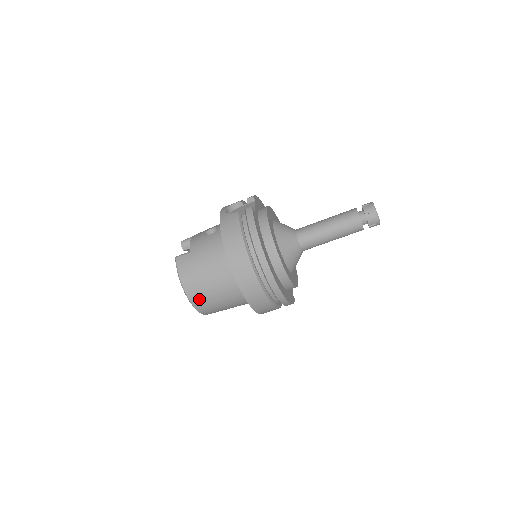
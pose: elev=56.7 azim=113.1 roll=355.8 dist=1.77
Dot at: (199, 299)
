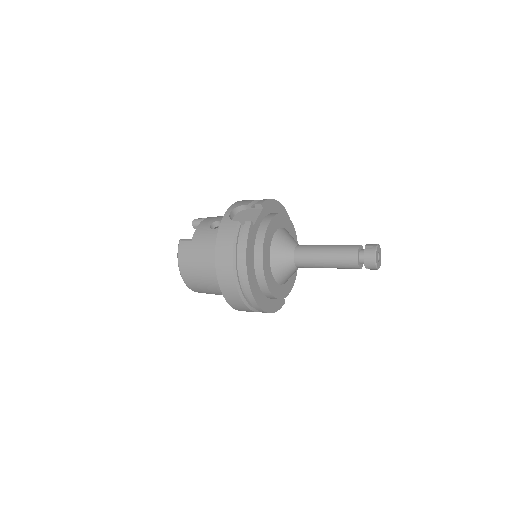
Dot at: (192, 284)
